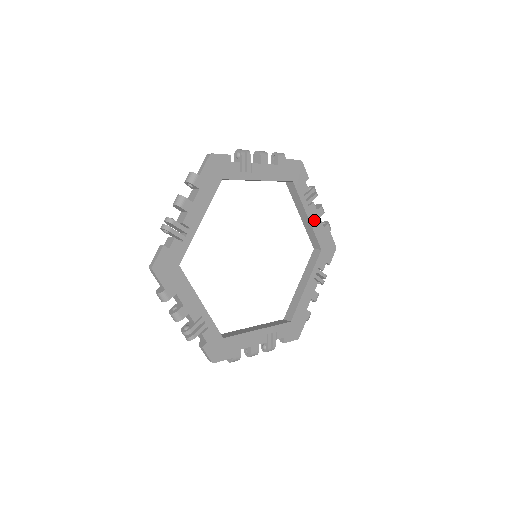
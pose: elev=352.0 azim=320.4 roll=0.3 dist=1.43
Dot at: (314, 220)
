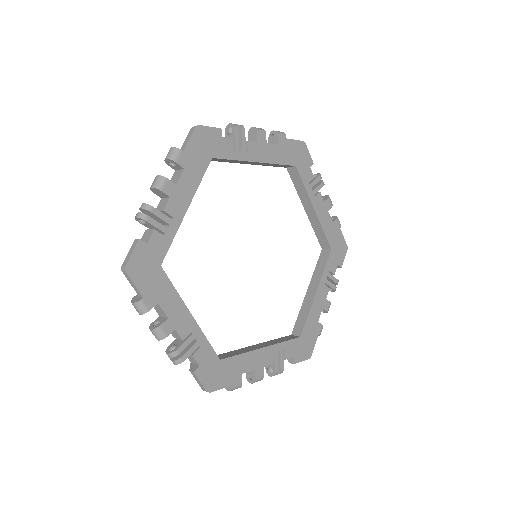
Dot at: (322, 214)
